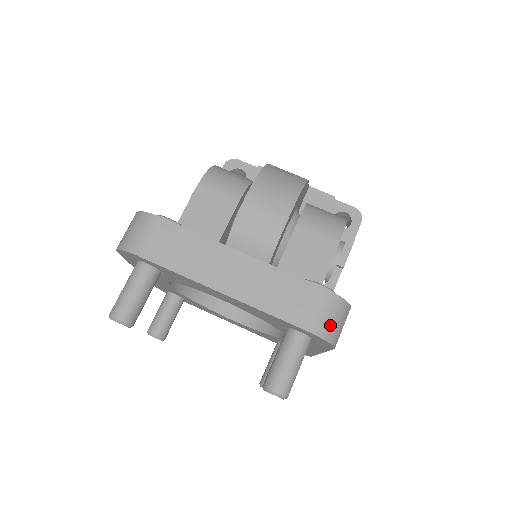
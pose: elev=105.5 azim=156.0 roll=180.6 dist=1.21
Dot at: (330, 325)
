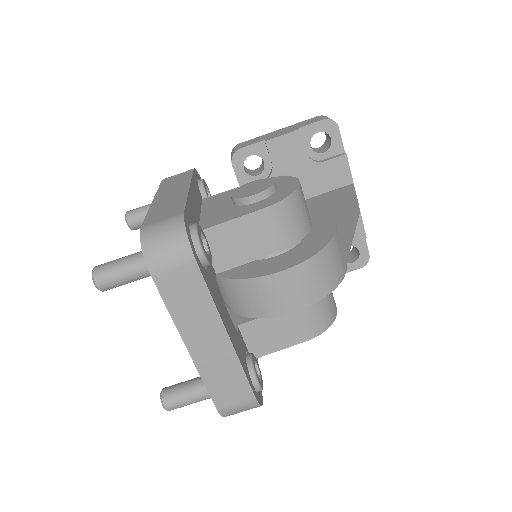
Dot at: (236, 413)
